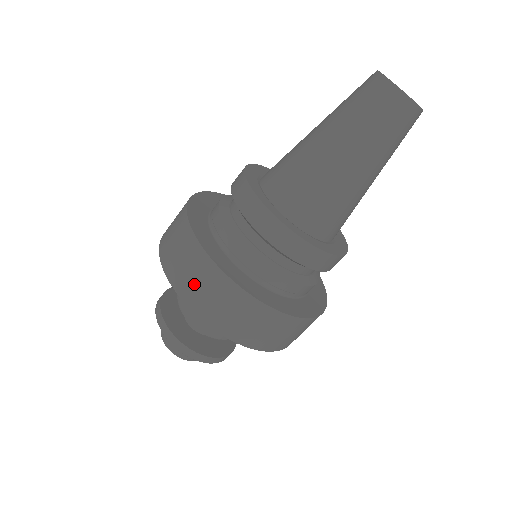
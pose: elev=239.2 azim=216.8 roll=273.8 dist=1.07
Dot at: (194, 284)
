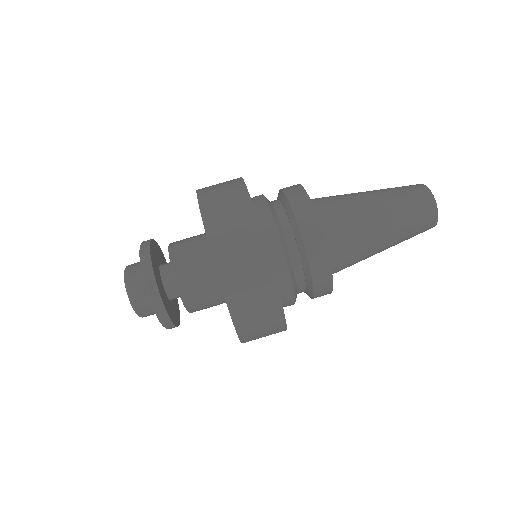
Dot at: occluded
